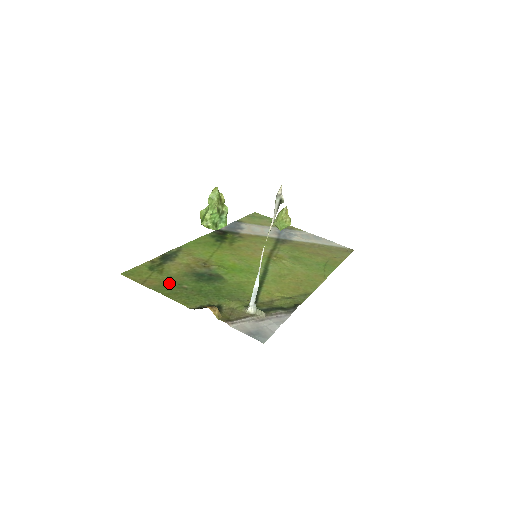
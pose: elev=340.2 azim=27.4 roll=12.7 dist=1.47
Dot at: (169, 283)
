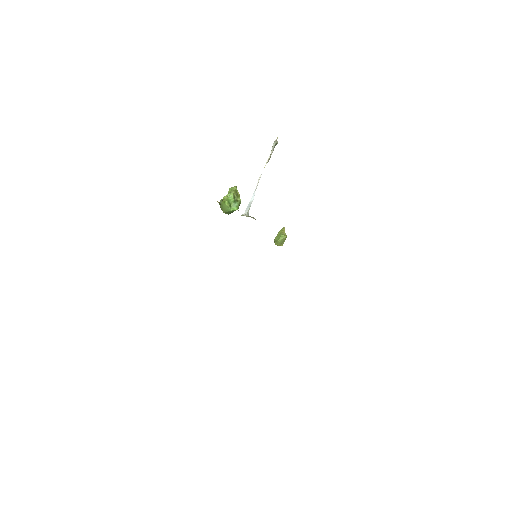
Dot at: occluded
